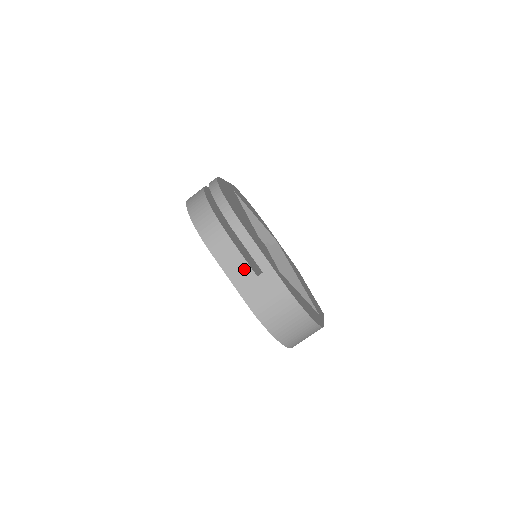
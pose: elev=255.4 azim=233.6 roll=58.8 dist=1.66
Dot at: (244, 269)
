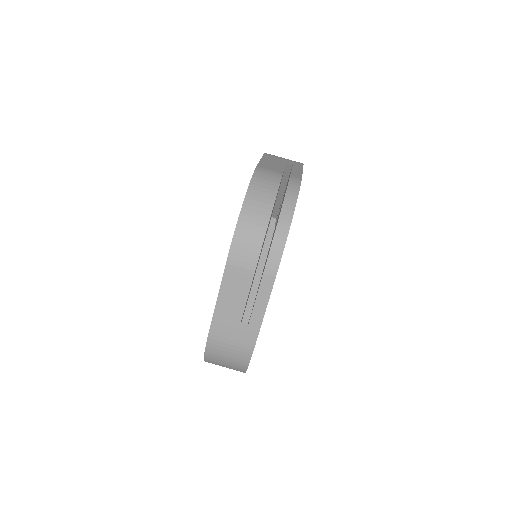
Dot at: (237, 306)
